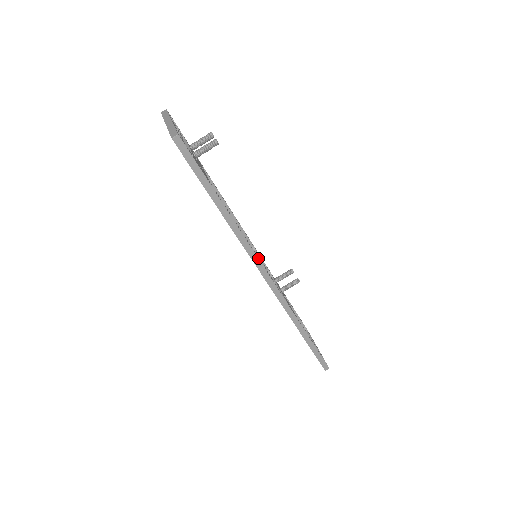
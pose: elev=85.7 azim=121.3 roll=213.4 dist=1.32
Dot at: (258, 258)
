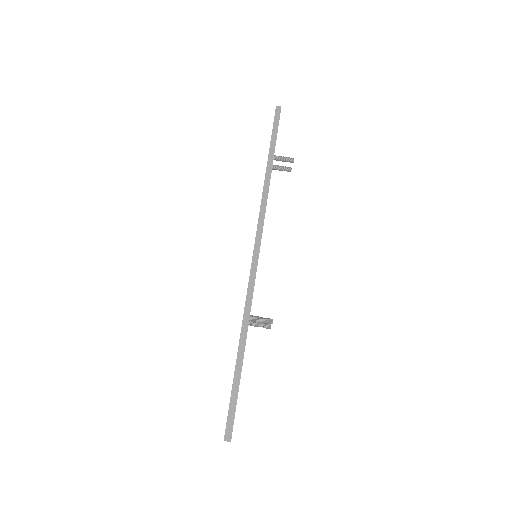
Dot at: occluded
